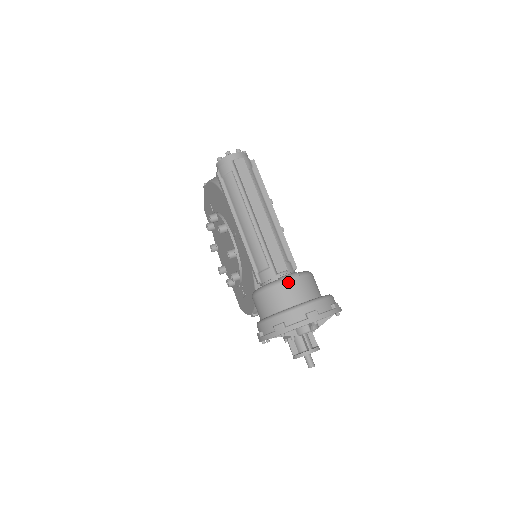
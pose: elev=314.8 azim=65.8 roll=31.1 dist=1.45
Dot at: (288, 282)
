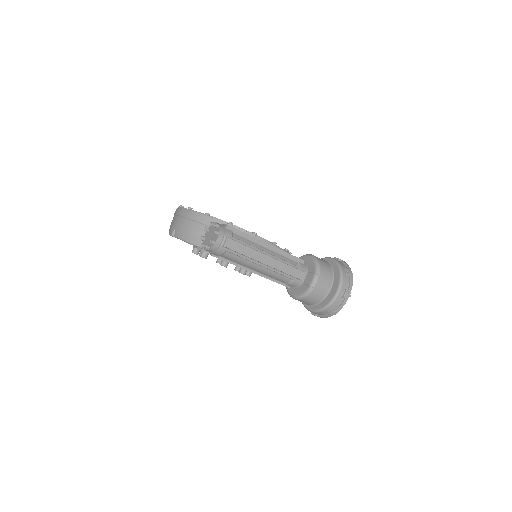
Dot at: (317, 286)
